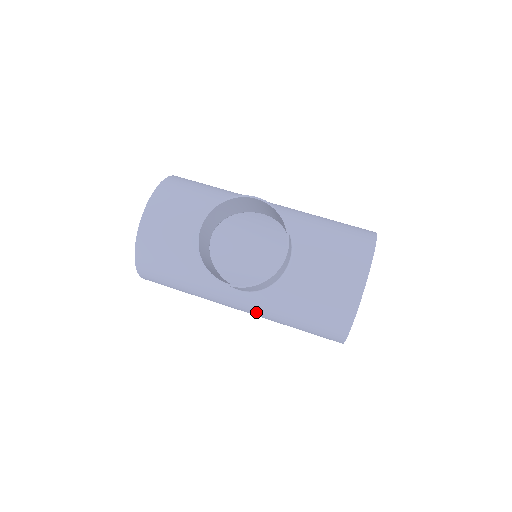
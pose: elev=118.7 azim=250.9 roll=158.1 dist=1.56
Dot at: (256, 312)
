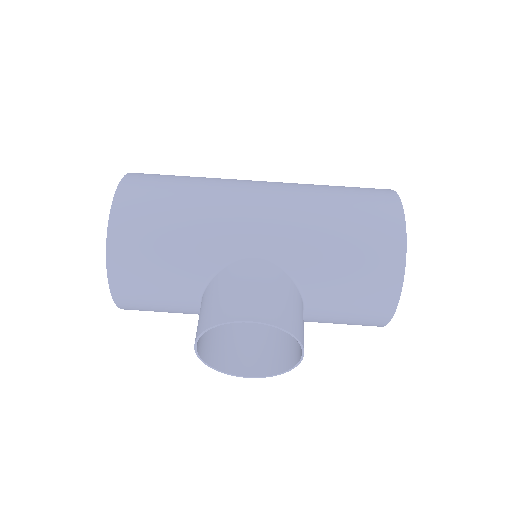
Dot at: occluded
